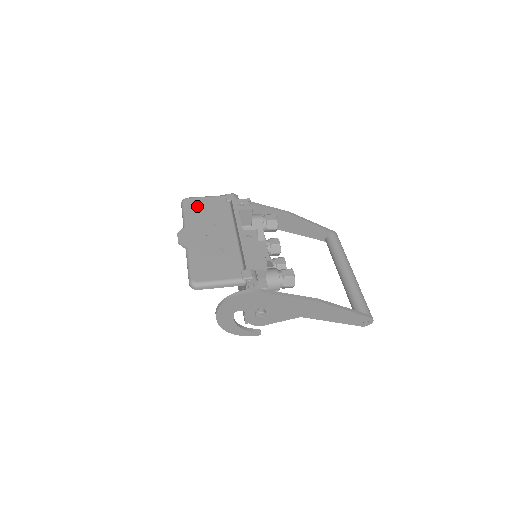
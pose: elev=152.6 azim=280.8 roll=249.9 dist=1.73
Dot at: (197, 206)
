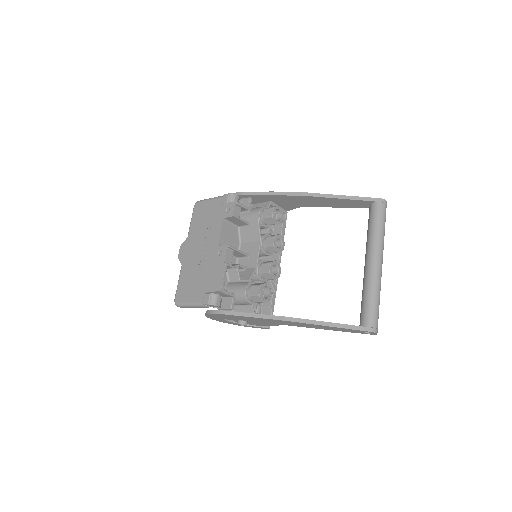
Dot at: (200, 213)
